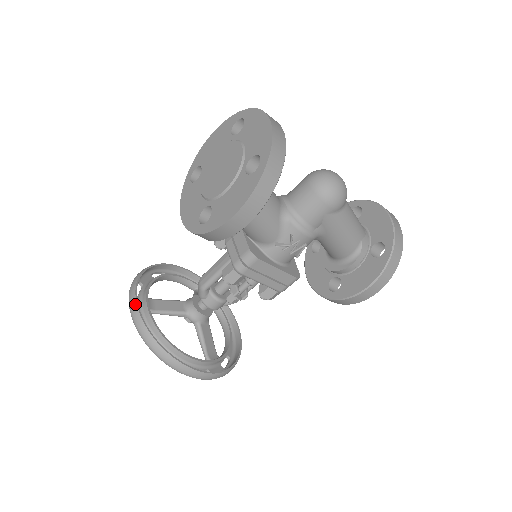
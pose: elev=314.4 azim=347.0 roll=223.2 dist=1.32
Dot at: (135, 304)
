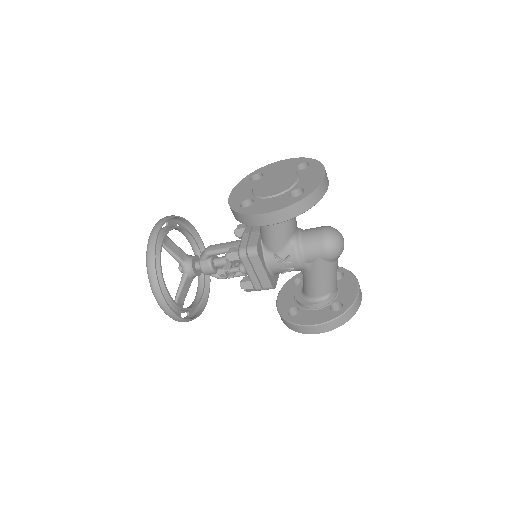
Dot at: (157, 231)
